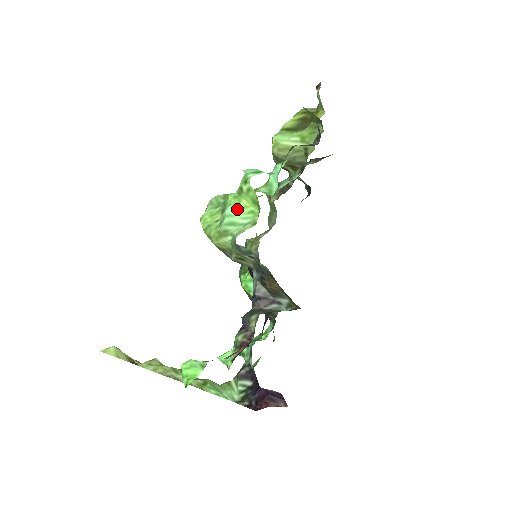
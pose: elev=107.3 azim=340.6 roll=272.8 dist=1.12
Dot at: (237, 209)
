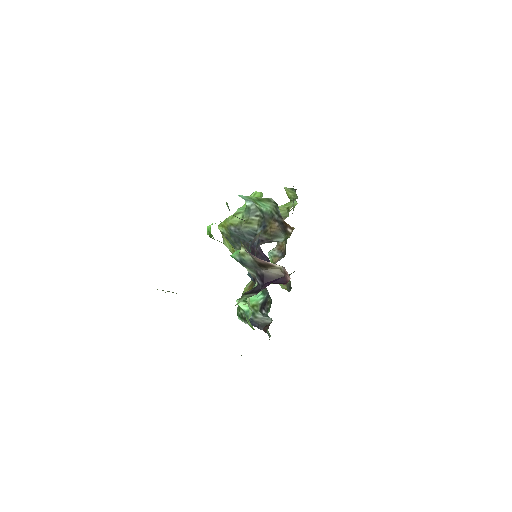
Dot at: occluded
